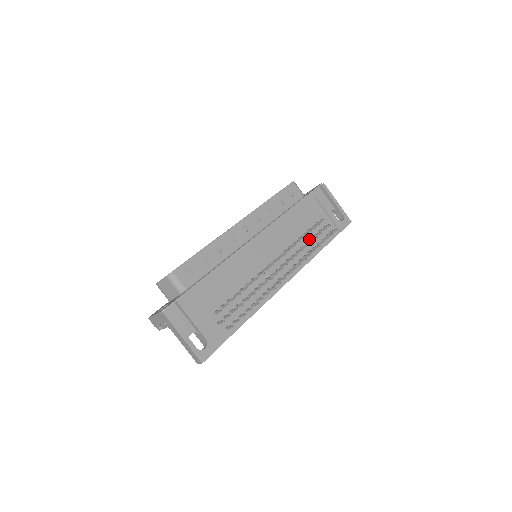
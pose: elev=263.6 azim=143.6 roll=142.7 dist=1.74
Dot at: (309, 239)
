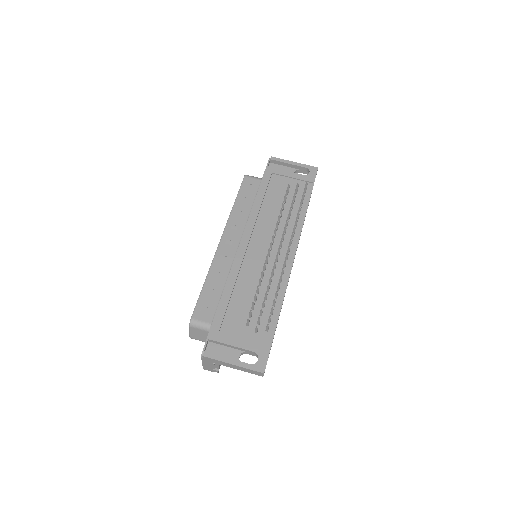
Dot at: occluded
